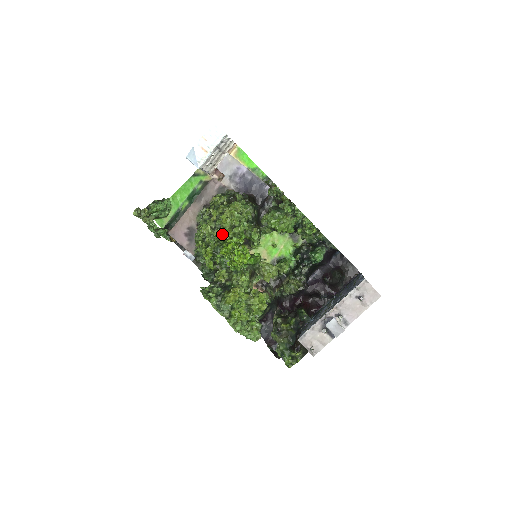
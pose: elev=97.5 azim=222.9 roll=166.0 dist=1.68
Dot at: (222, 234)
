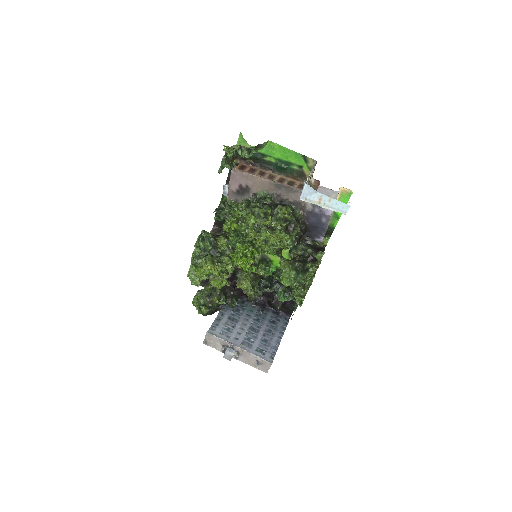
Dot at: (254, 236)
